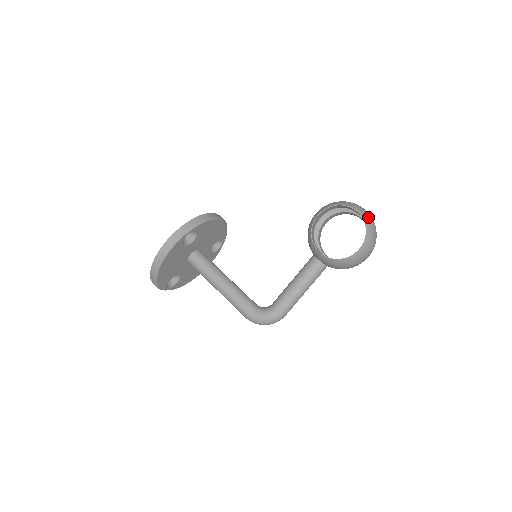
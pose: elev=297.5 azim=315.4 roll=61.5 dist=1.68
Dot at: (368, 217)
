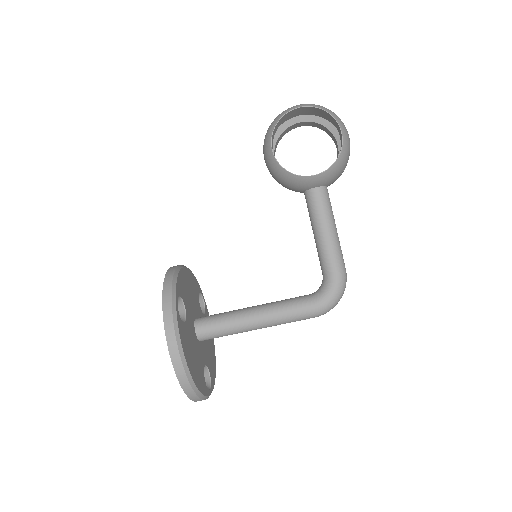
Dot at: (313, 104)
